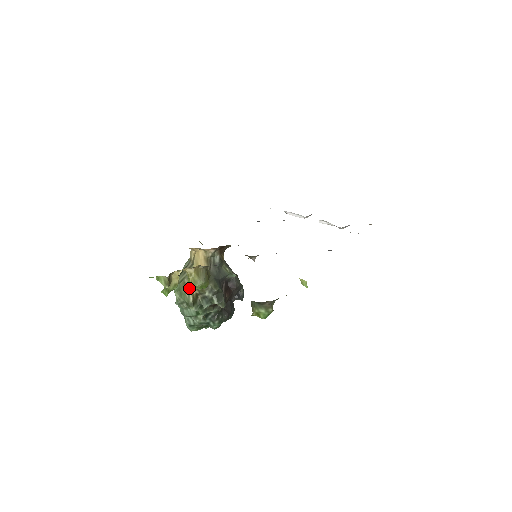
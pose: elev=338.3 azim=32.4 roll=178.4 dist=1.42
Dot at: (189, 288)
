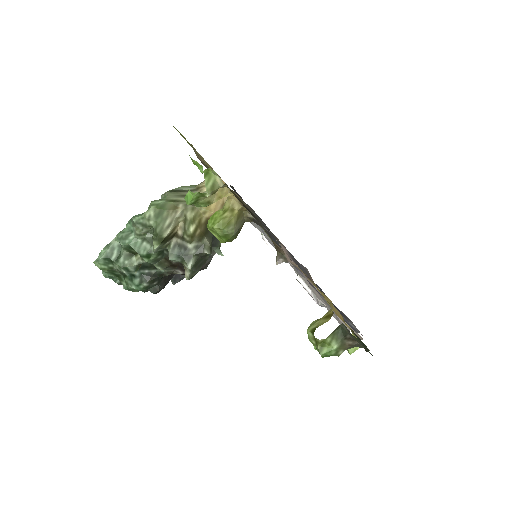
Dot at: (177, 218)
